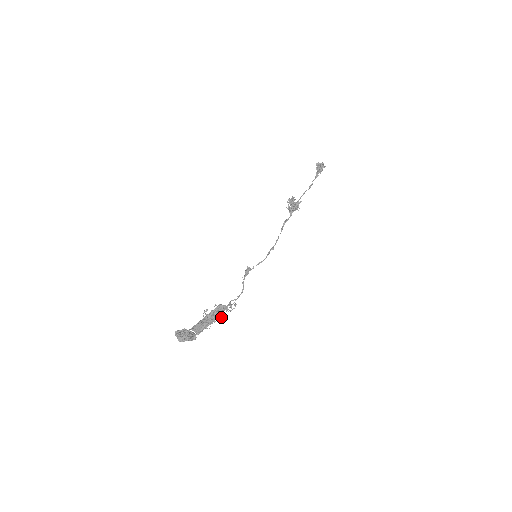
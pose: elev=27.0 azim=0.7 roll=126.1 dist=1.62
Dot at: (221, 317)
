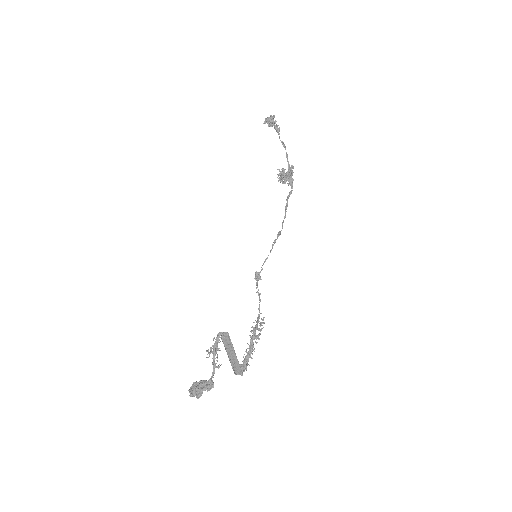
Dot at: occluded
